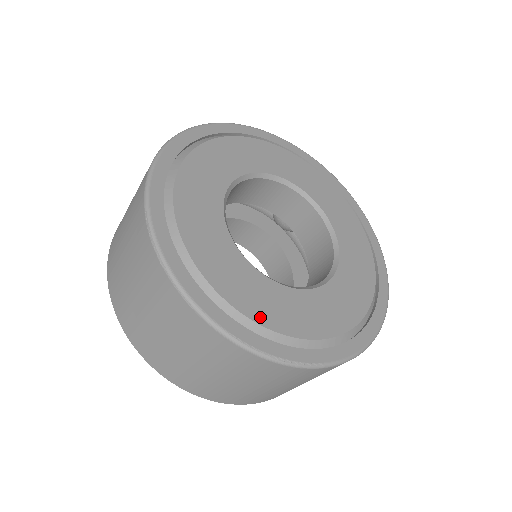
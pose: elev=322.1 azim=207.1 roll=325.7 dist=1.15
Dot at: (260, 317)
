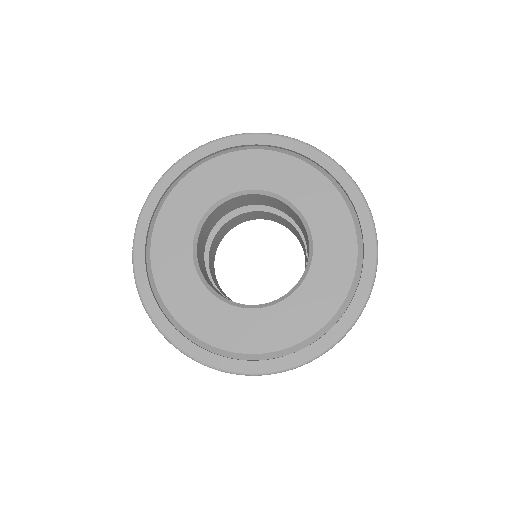
Dot at: (183, 319)
